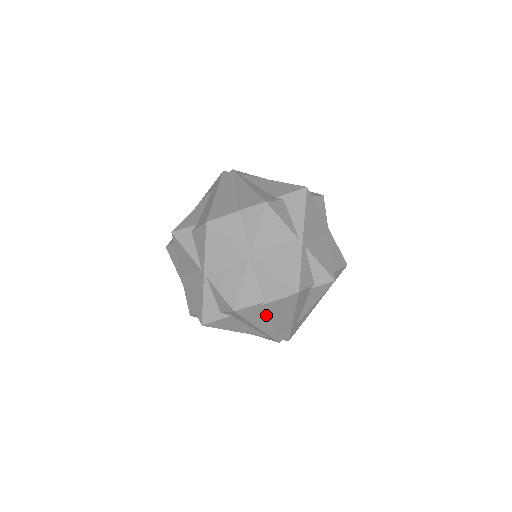
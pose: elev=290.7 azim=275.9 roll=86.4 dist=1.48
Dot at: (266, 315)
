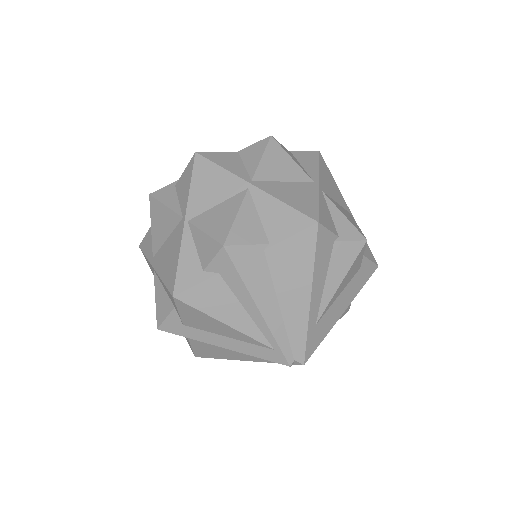
Dot at: (270, 280)
